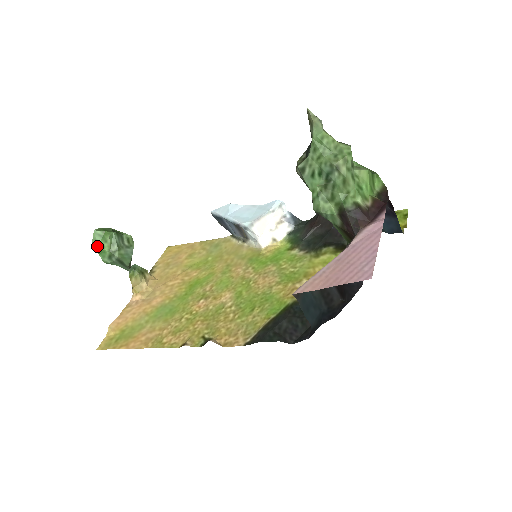
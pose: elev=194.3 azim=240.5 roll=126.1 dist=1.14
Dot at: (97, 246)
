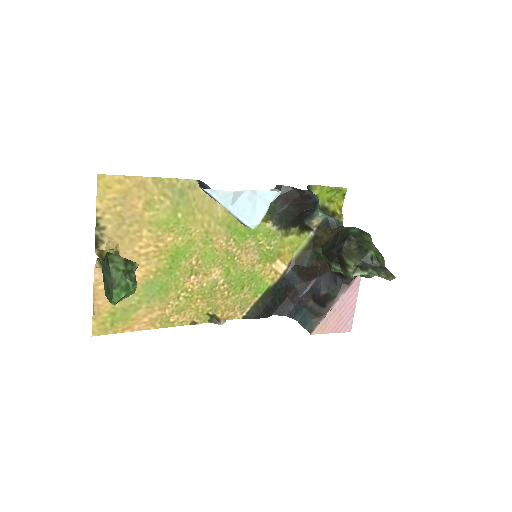
Dot at: occluded
